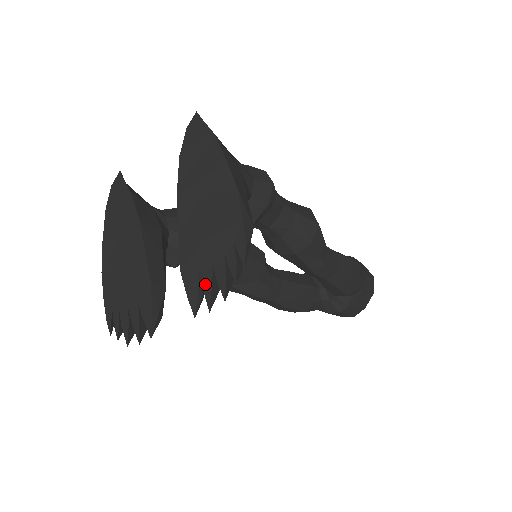
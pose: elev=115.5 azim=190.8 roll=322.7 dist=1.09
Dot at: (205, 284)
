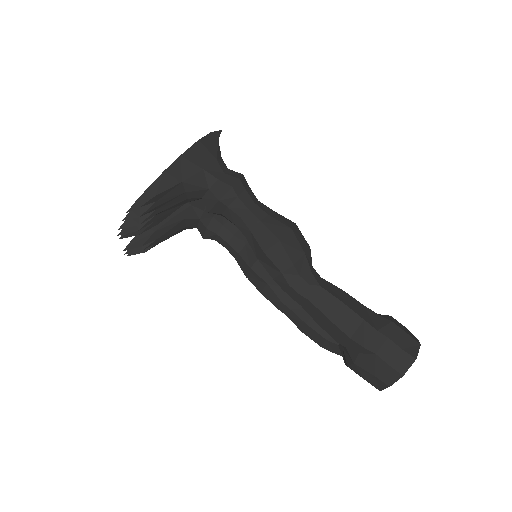
Dot at: occluded
